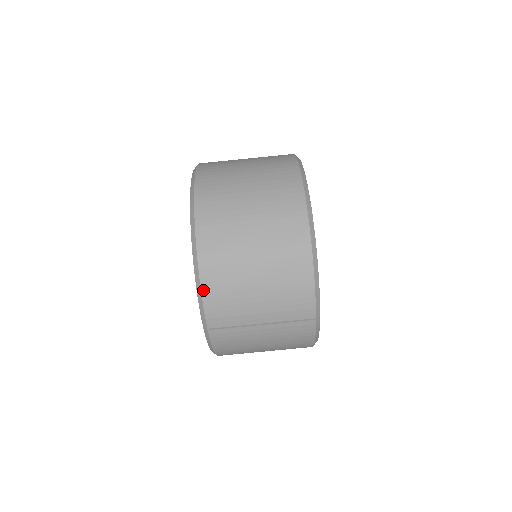
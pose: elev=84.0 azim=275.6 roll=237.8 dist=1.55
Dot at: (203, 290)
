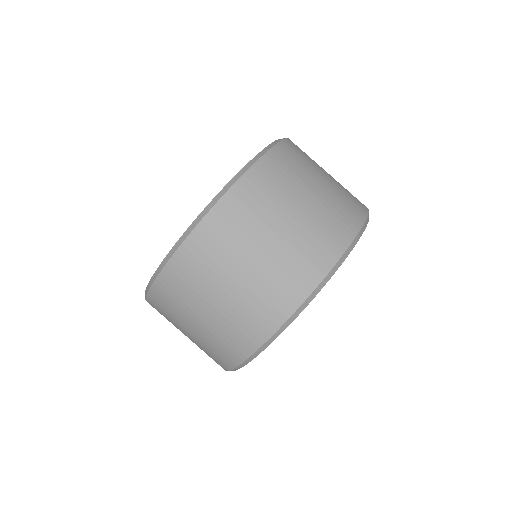
Dot at: (151, 291)
